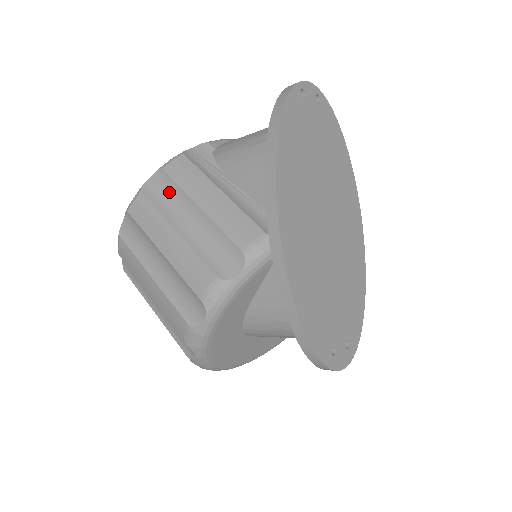
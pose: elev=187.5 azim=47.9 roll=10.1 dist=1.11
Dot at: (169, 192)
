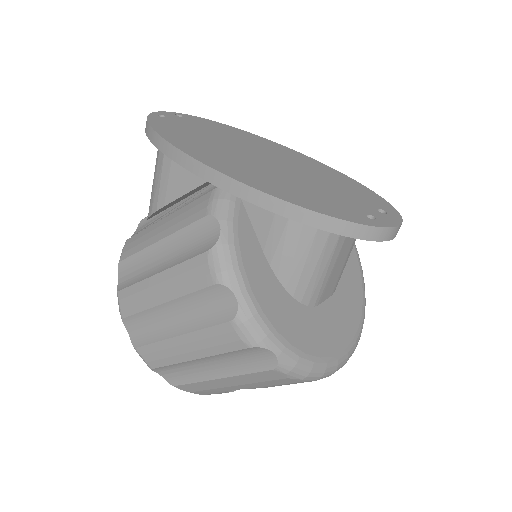
Dot at: (135, 266)
